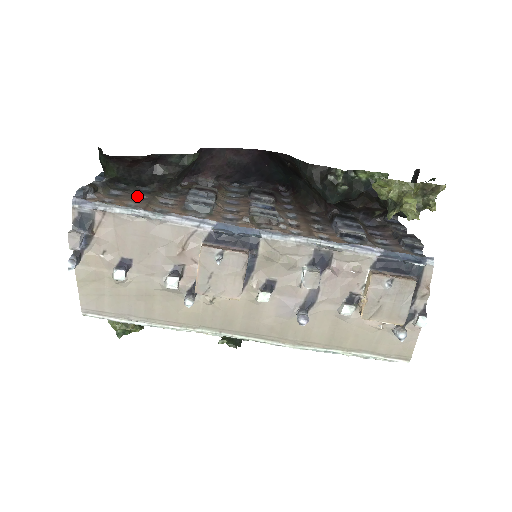
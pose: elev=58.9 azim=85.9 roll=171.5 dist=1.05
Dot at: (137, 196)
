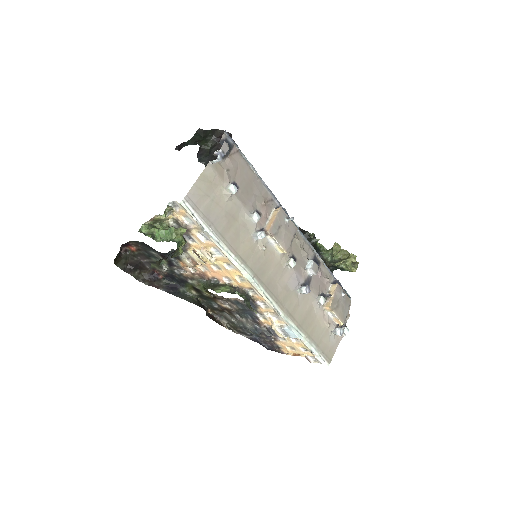
Dot at: occluded
